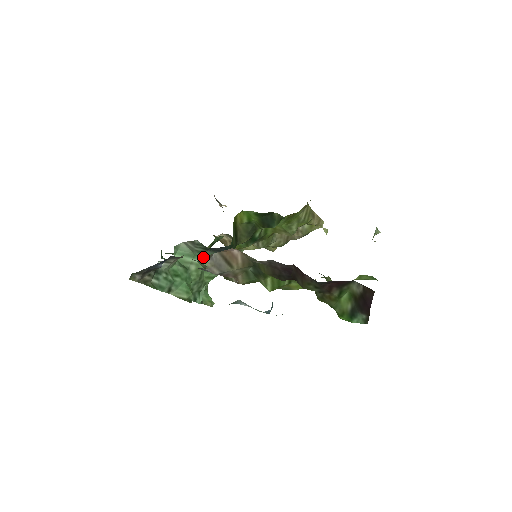
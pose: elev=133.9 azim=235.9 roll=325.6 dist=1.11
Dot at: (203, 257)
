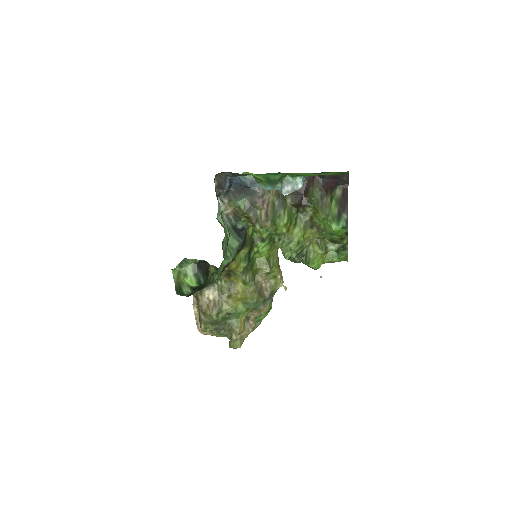
Dot at: occluded
